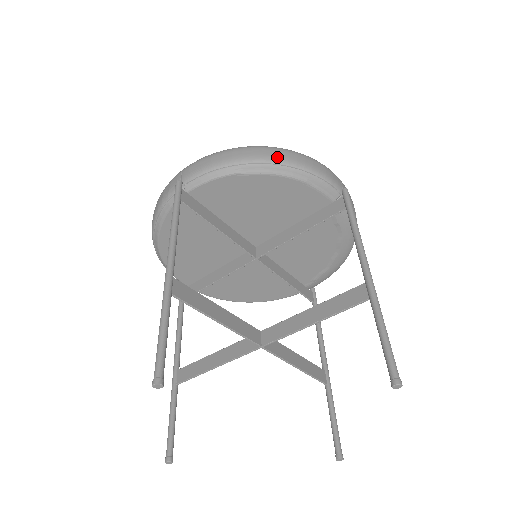
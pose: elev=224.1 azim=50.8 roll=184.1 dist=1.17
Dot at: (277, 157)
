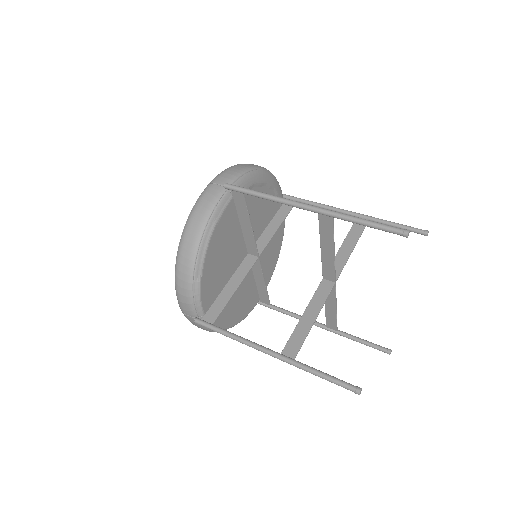
Dot at: (192, 247)
